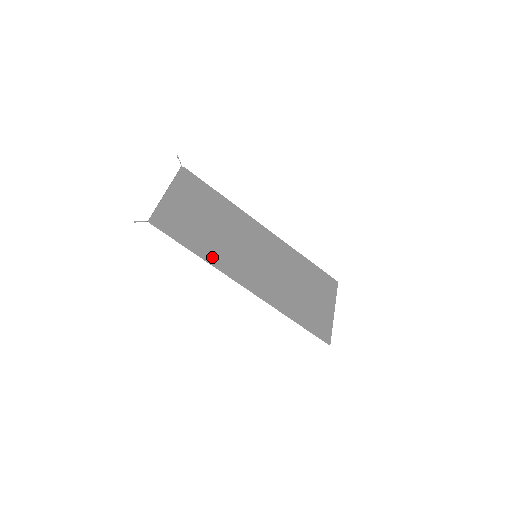
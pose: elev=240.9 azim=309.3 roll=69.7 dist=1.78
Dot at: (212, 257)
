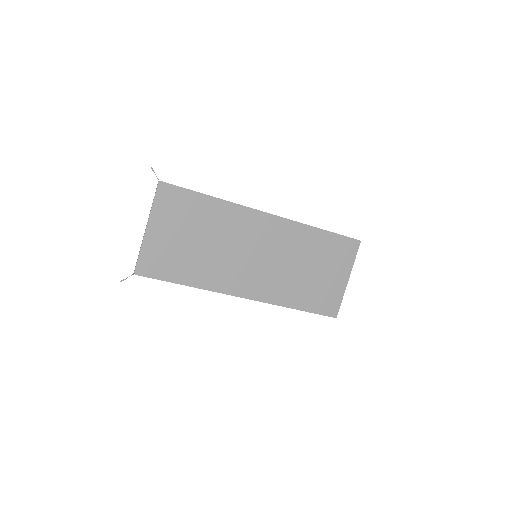
Dot at: (205, 282)
